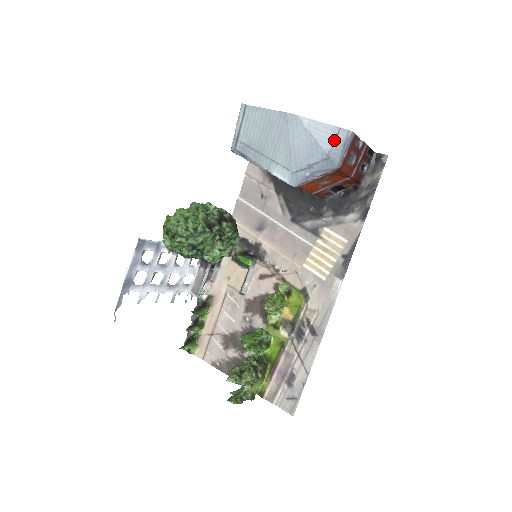
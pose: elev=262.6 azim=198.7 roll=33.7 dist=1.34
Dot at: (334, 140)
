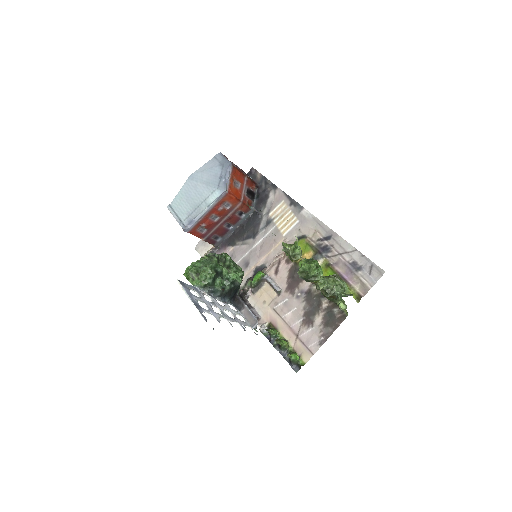
Dot at: (217, 161)
